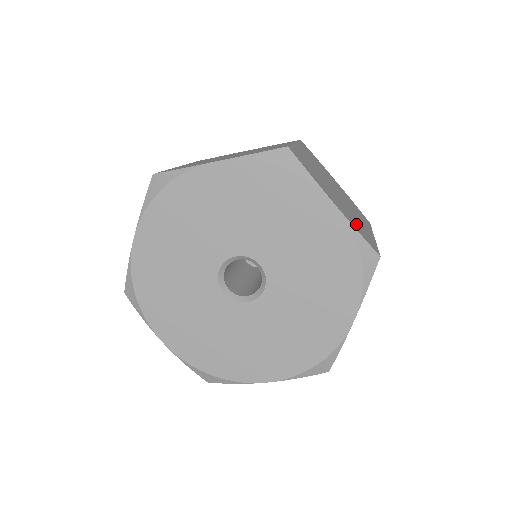
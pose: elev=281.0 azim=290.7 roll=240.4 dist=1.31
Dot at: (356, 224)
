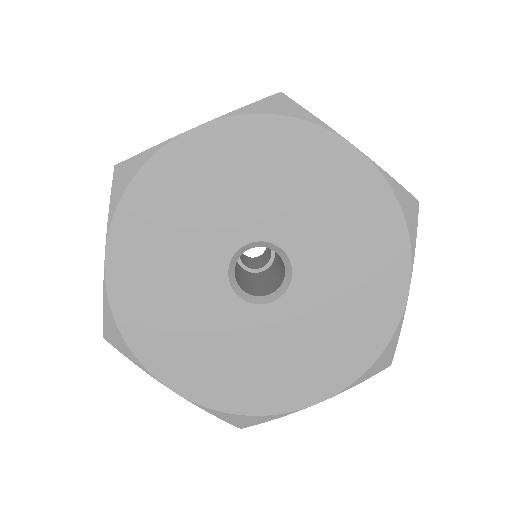
Dot at: occluded
